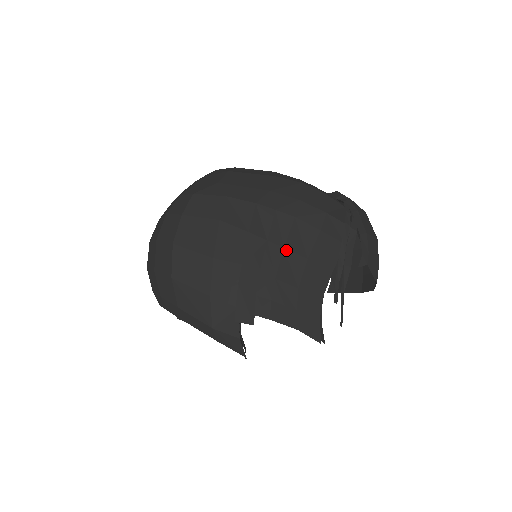
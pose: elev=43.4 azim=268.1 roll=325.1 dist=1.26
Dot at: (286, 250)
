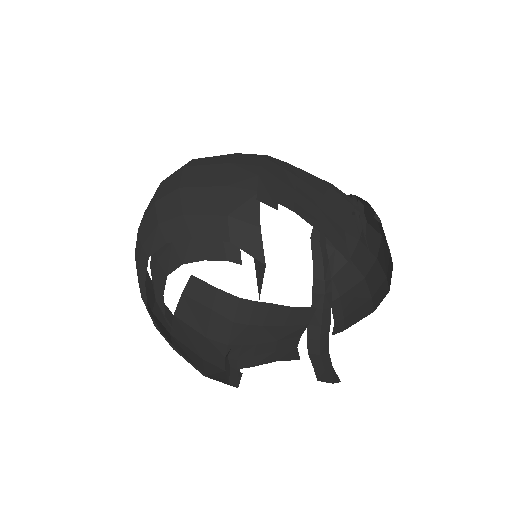
Dot at: (302, 180)
